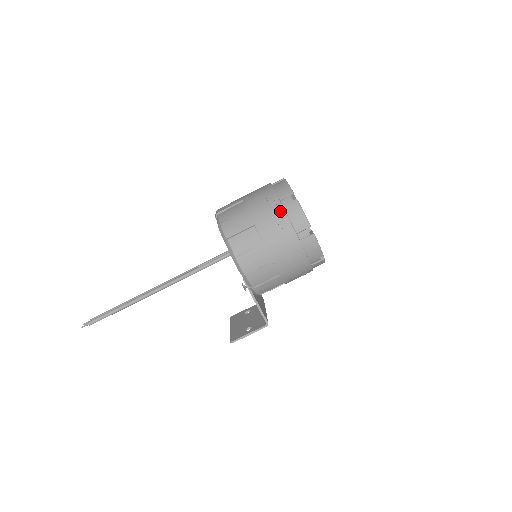
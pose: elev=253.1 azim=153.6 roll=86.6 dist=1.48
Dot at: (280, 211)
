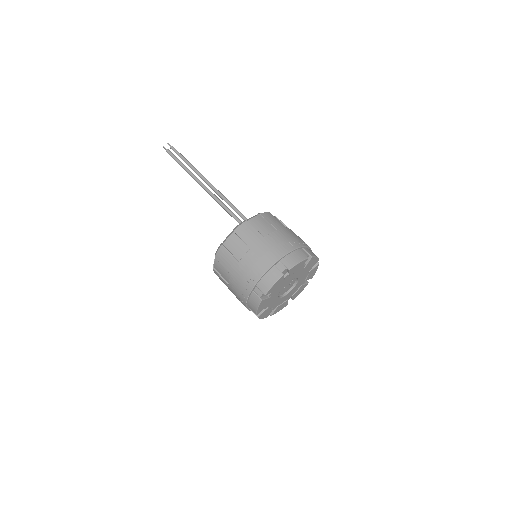
Dot at: (247, 292)
